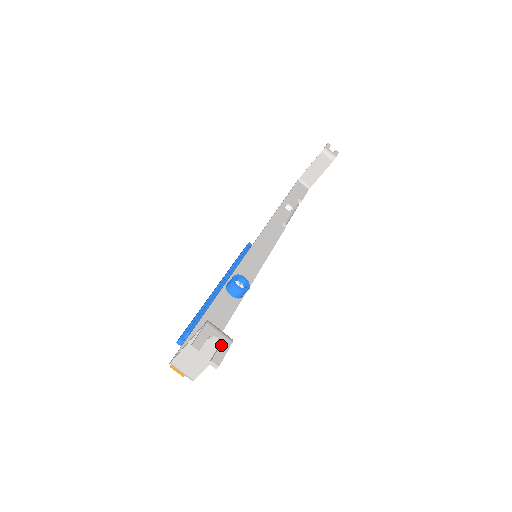
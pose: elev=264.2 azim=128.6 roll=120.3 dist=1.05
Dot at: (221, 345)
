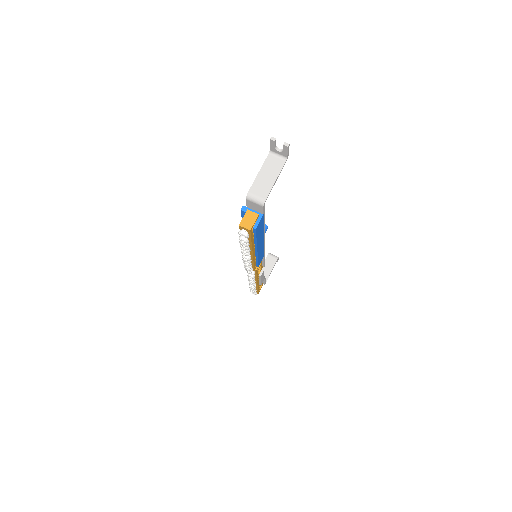
Dot at: (284, 149)
